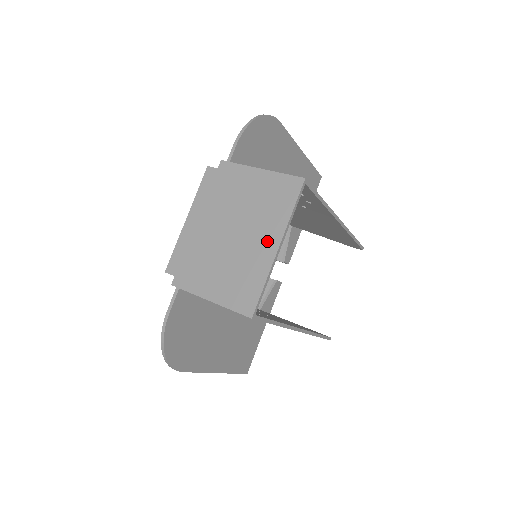
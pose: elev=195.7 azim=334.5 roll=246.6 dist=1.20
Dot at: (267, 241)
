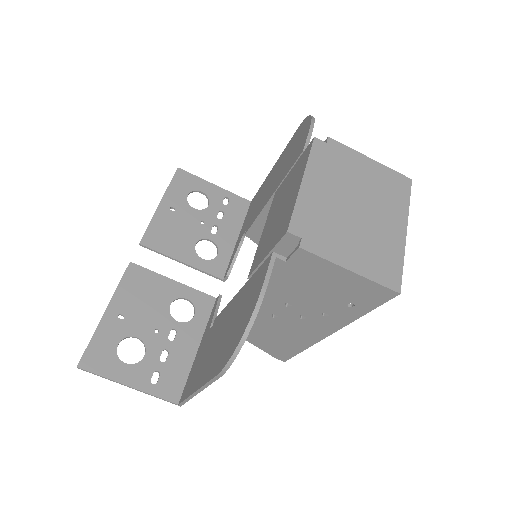
Dot at: (395, 224)
